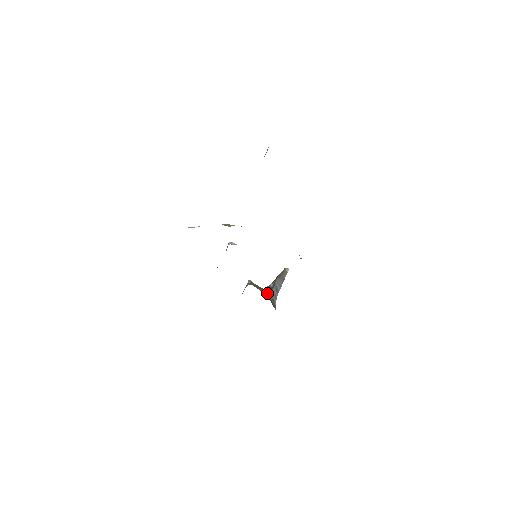
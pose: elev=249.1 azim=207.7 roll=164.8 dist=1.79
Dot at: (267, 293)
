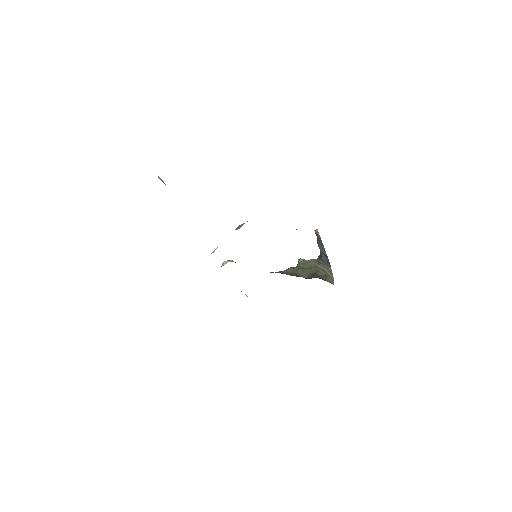
Dot at: (318, 264)
